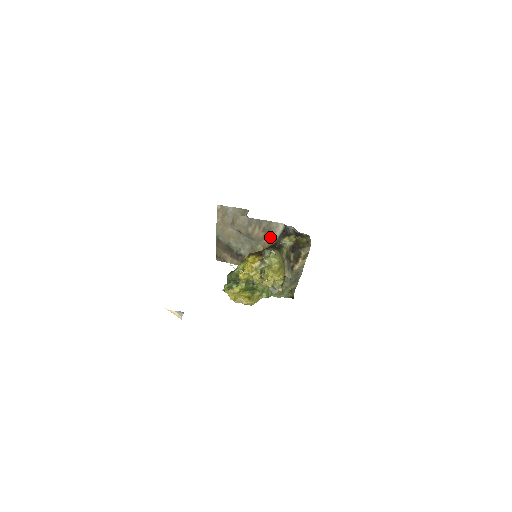
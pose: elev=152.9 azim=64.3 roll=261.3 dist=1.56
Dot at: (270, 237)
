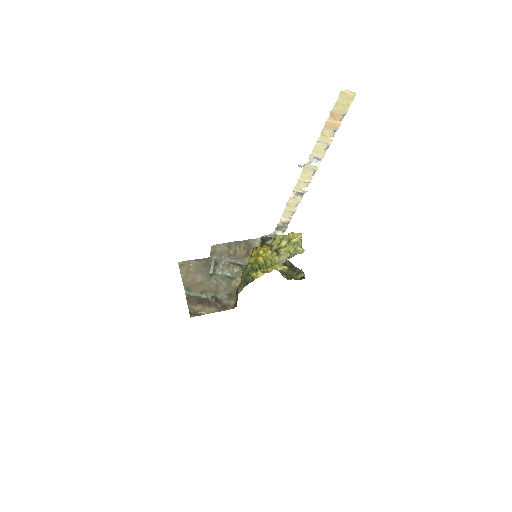
Dot at: occluded
